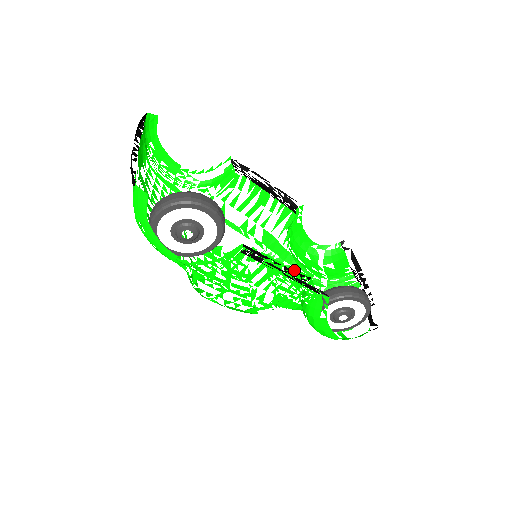
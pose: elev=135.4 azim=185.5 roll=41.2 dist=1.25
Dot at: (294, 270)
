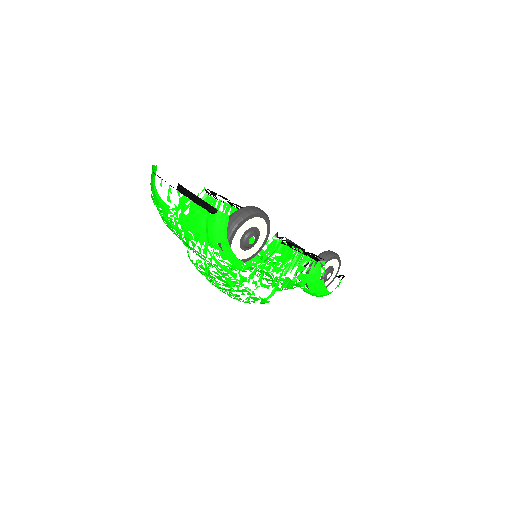
Dot at: (261, 266)
